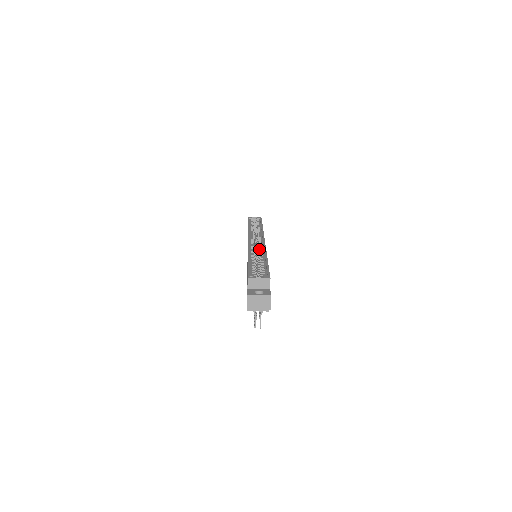
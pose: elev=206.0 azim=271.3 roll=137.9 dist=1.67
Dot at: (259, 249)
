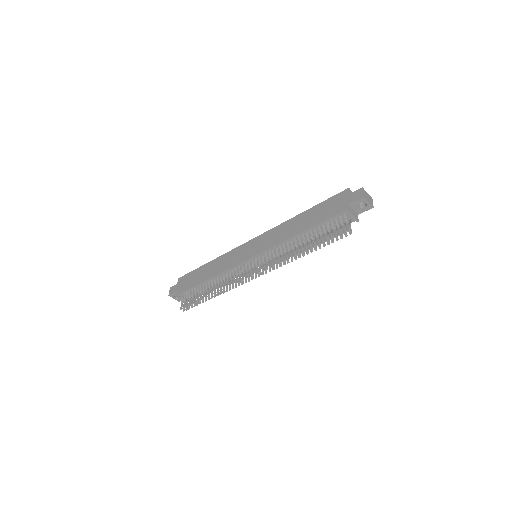
Dot at: occluded
